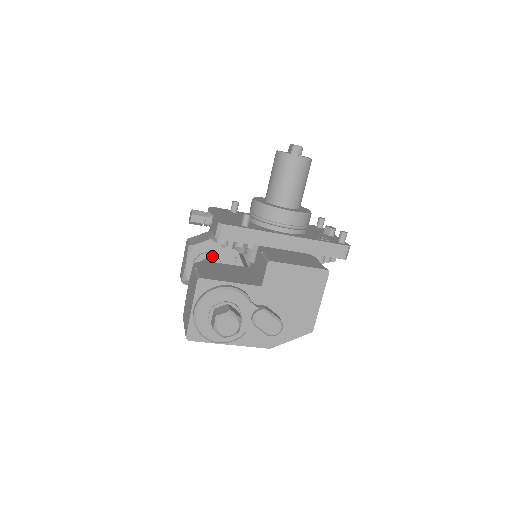
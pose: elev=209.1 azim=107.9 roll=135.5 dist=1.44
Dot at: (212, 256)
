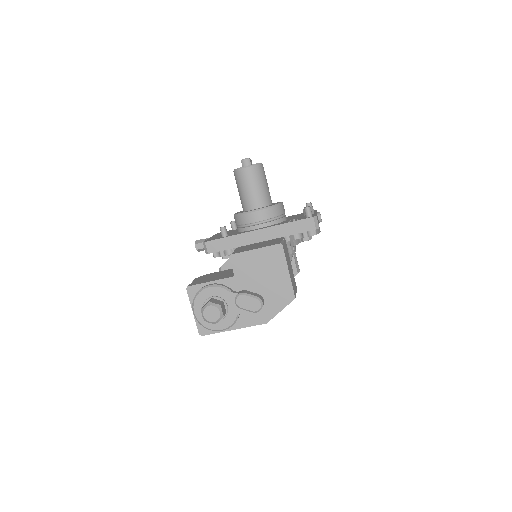
Dot at: occluded
